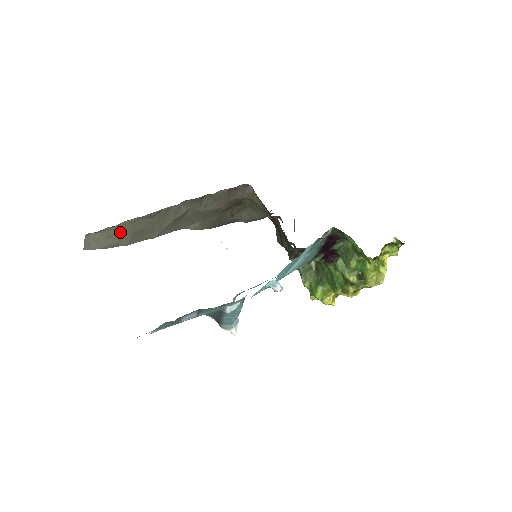
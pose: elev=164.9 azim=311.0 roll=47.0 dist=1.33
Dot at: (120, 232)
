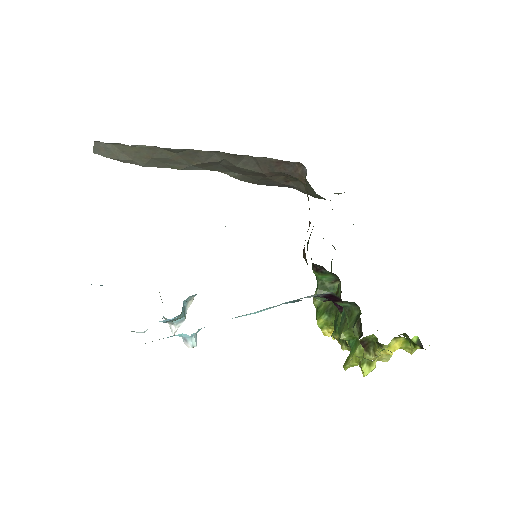
Dot at: (135, 152)
